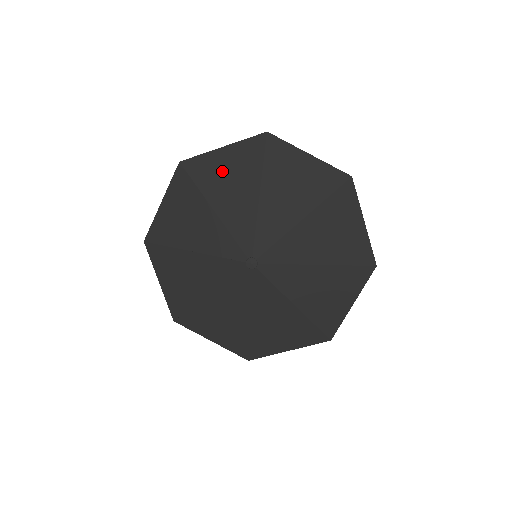
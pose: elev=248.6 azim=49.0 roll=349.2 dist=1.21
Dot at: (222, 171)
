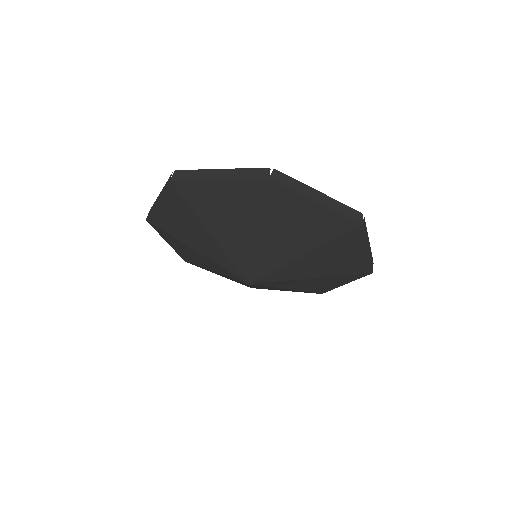
Dot at: (218, 204)
